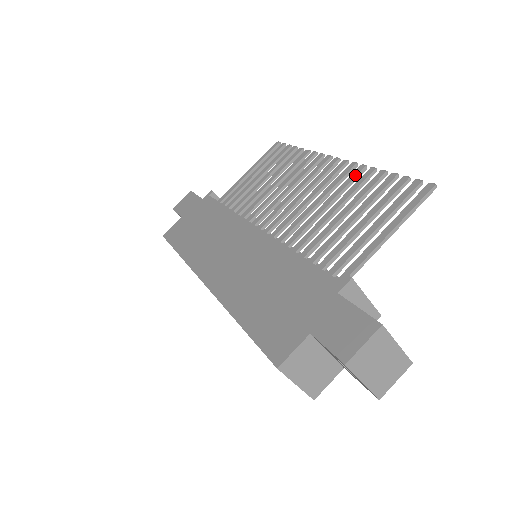
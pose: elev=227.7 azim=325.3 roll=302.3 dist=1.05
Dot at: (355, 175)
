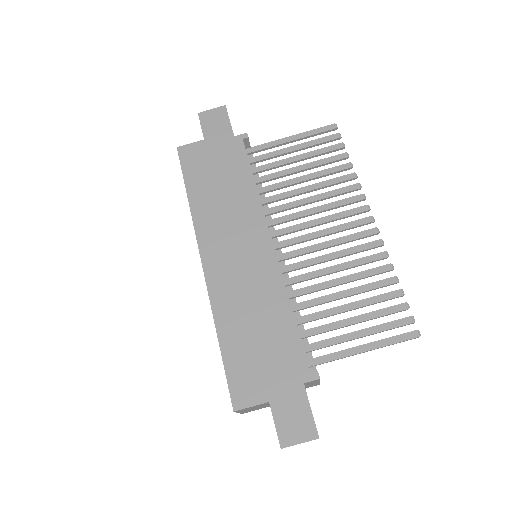
Dot at: (375, 259)
